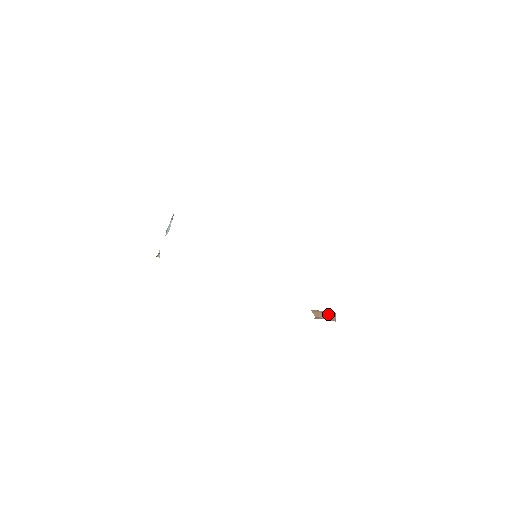
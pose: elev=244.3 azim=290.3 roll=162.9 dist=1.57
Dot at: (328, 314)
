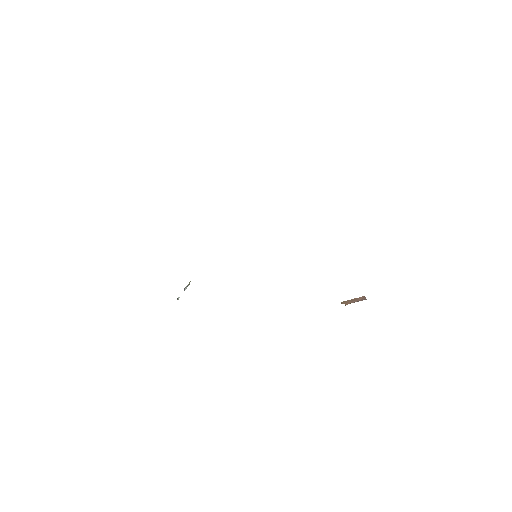
Dot at: (357, 298)
